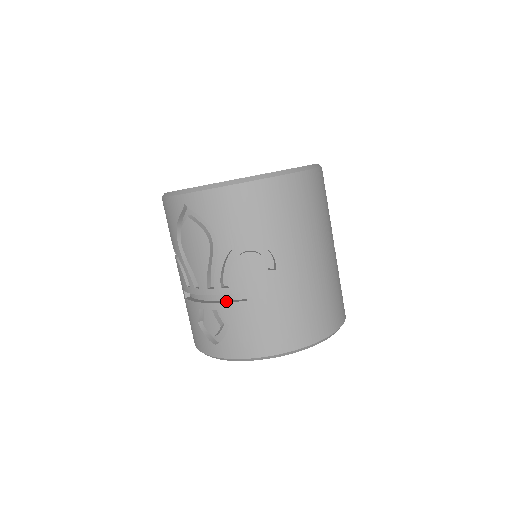
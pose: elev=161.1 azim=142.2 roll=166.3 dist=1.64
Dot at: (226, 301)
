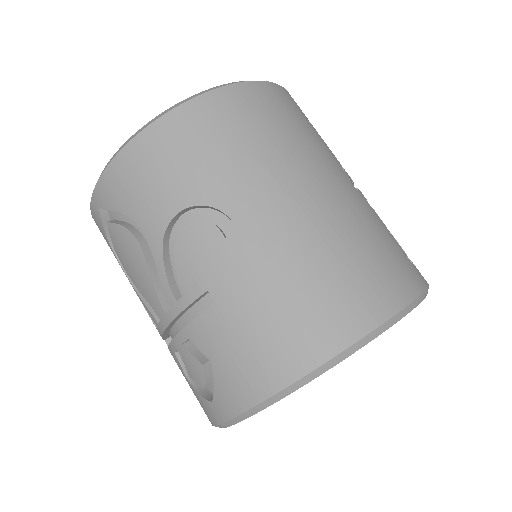
Dot at: (194, 320)
